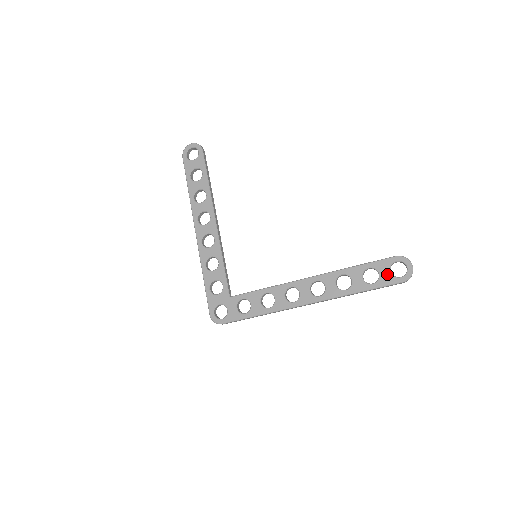
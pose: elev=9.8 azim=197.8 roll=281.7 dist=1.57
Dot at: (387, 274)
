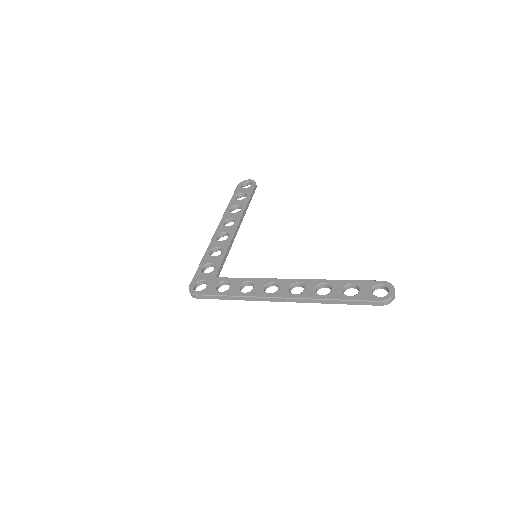
Dot at: (367, 292)
